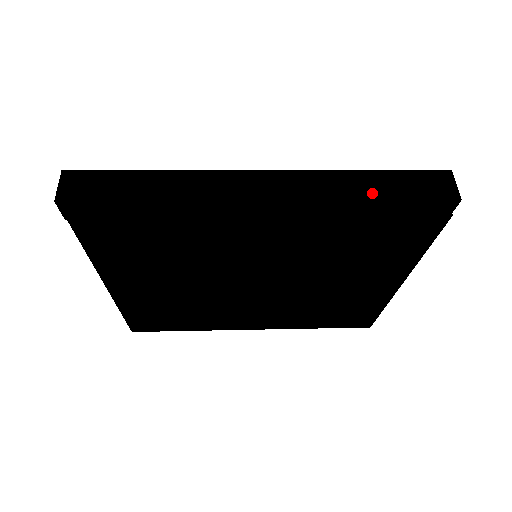
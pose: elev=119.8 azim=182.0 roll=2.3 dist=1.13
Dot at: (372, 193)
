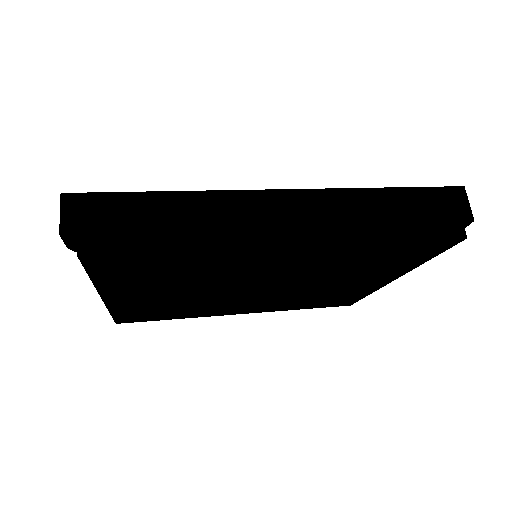
Dot at: (394, 215)
